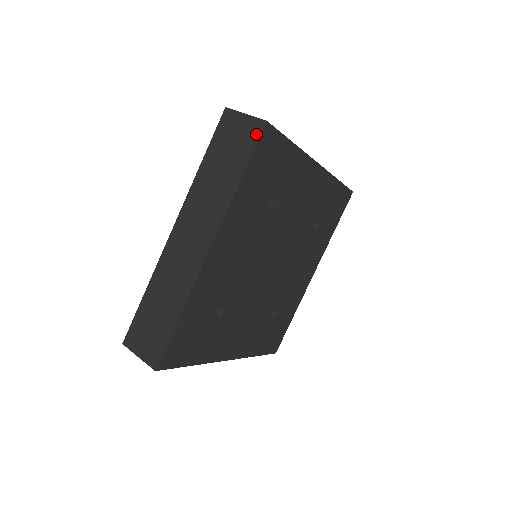
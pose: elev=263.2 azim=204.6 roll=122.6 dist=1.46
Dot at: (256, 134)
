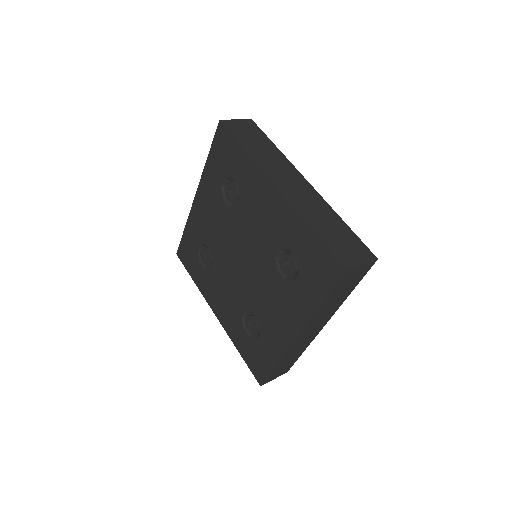
Dot at: (254, 125)
